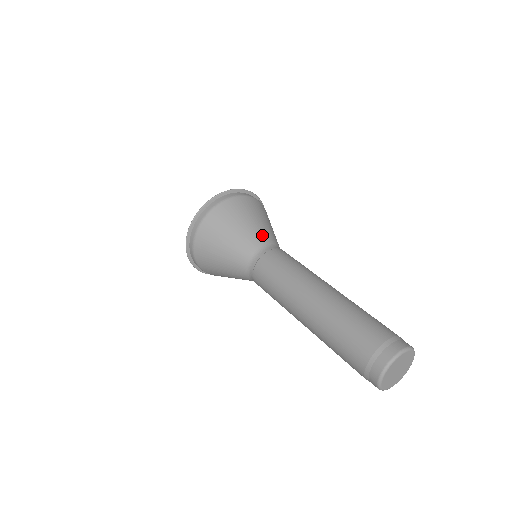
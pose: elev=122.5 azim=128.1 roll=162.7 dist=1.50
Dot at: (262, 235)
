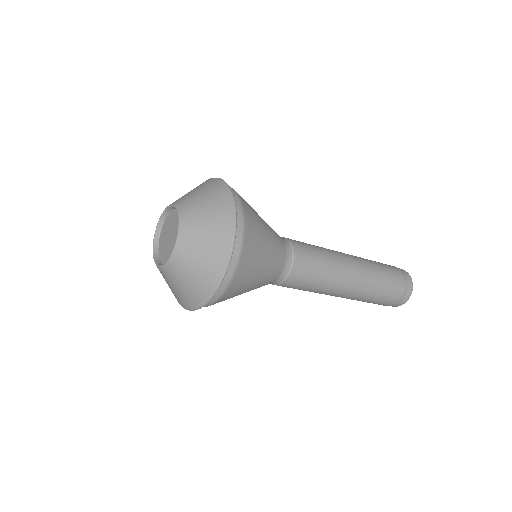
Dot at: (279, 242)
